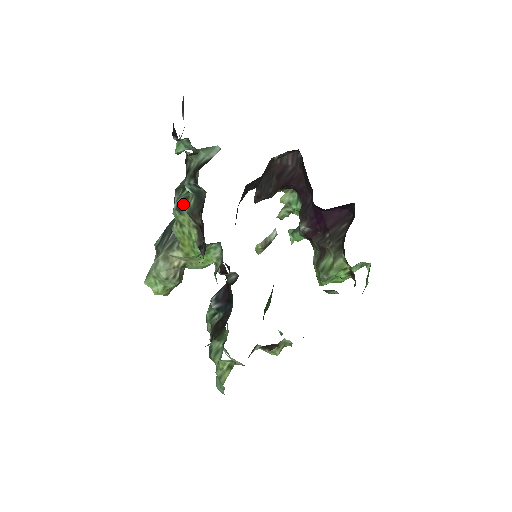
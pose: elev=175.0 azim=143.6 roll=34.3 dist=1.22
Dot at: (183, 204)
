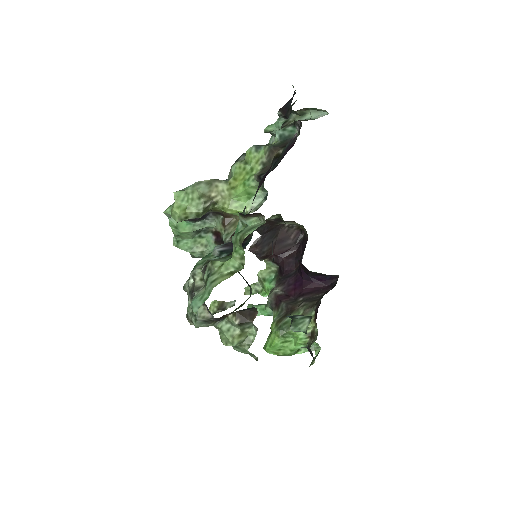
Dot at: (264, 145)
